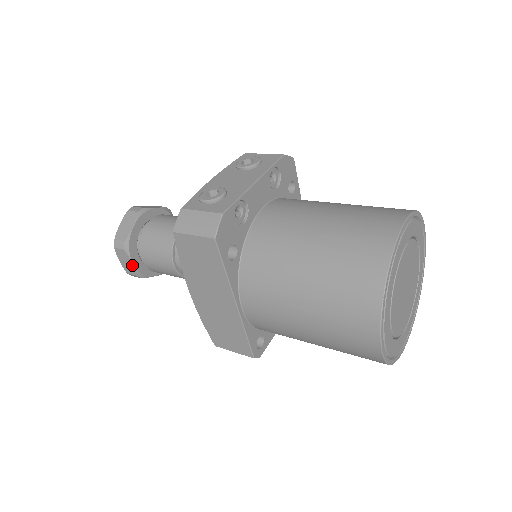
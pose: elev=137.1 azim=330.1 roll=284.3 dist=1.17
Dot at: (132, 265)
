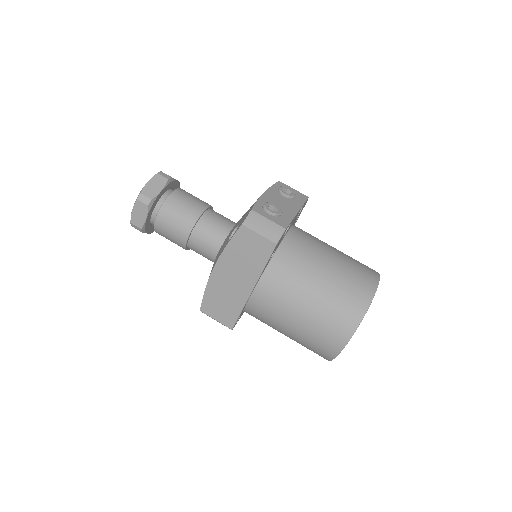
Dot at: (145, 220)
